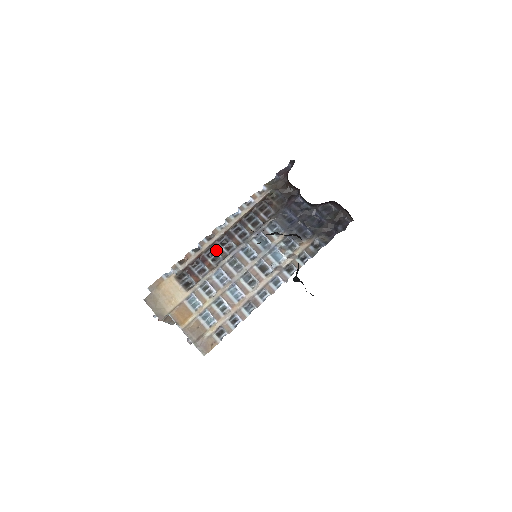
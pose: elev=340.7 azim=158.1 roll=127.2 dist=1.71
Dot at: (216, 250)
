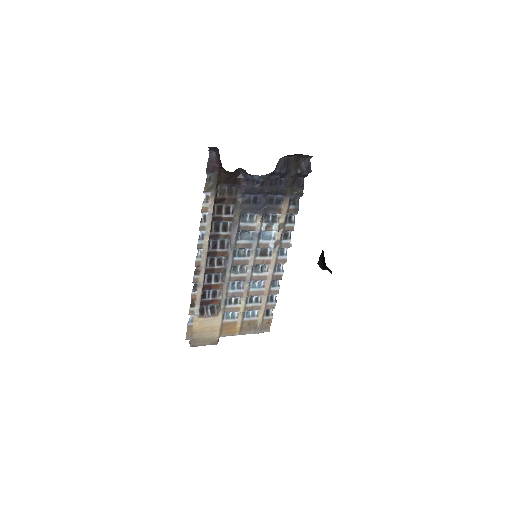
Dot at: (211, 273)
